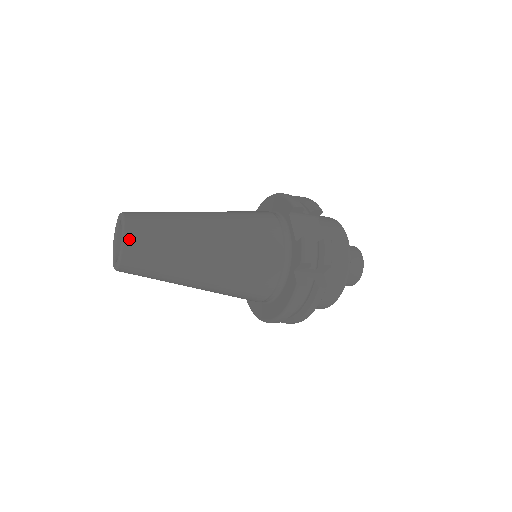
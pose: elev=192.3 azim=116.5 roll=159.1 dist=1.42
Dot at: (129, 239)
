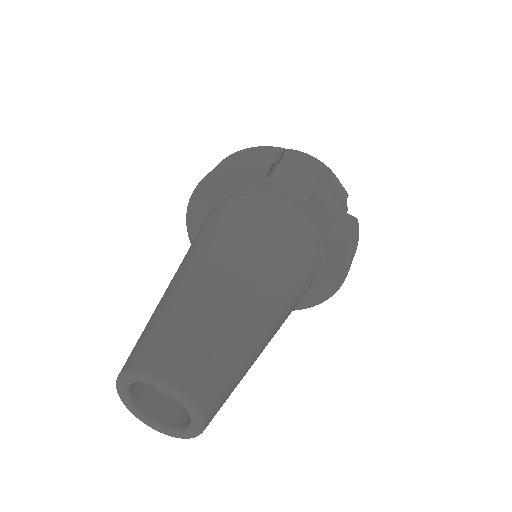
Dot at: (194, 390)
